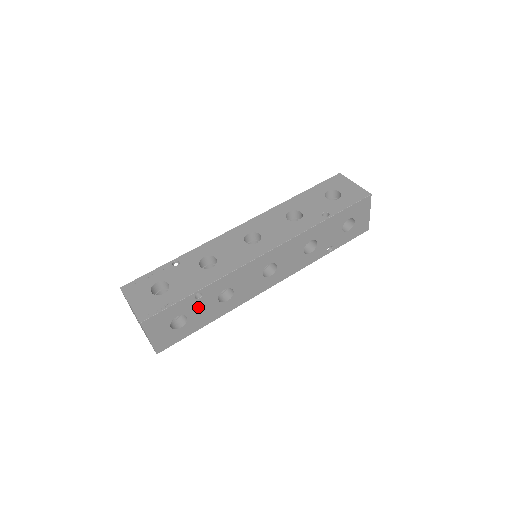
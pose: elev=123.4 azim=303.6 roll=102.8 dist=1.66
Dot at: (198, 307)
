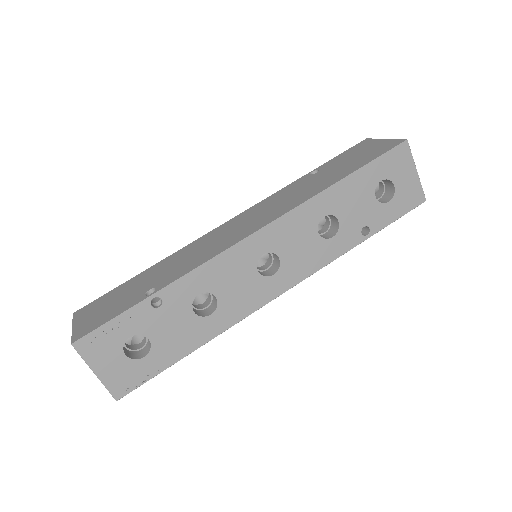
Dot at: occluded
